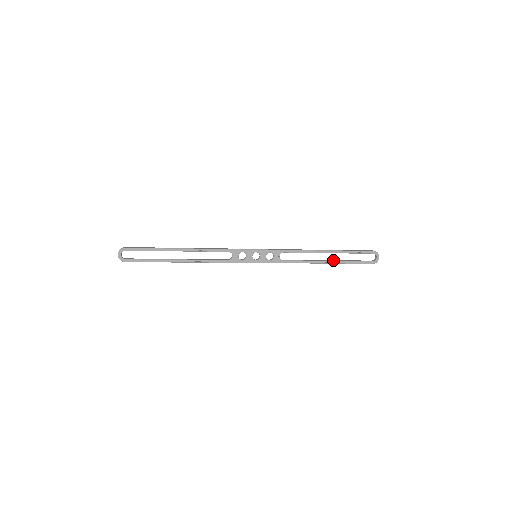
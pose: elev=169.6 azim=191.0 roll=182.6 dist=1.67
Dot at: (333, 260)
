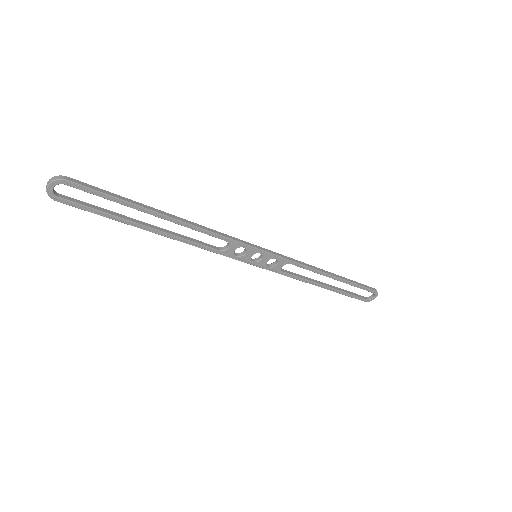
Dot at: (333, 286)
